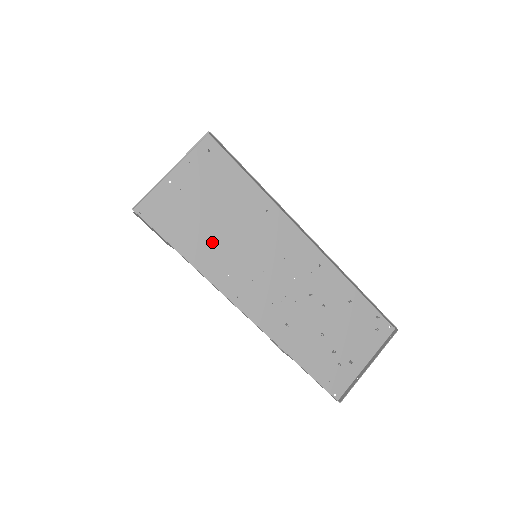
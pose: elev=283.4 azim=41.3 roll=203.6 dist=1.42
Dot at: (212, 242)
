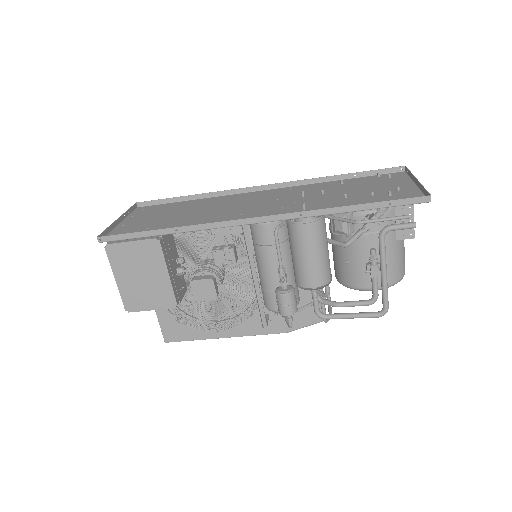
Dot at: (184, 222)
